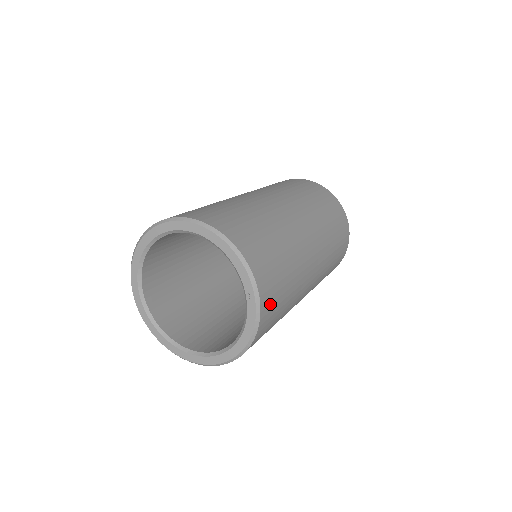
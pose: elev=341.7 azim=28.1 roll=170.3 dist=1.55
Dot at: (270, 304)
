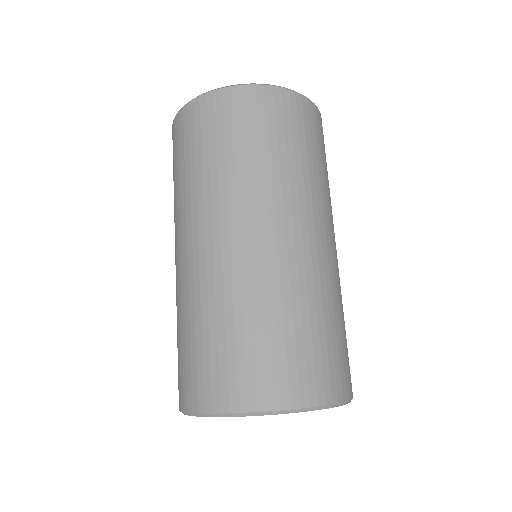
Dot at: occluded
